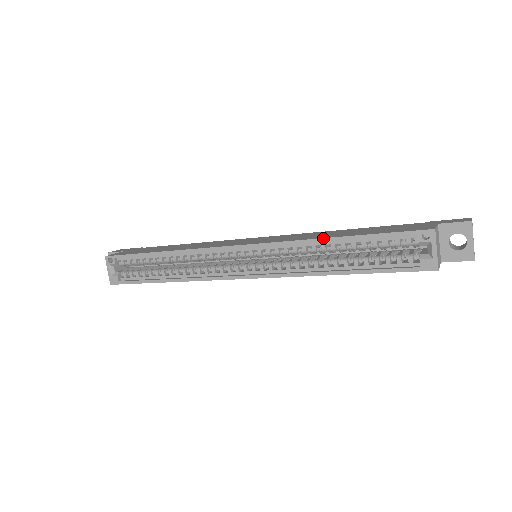
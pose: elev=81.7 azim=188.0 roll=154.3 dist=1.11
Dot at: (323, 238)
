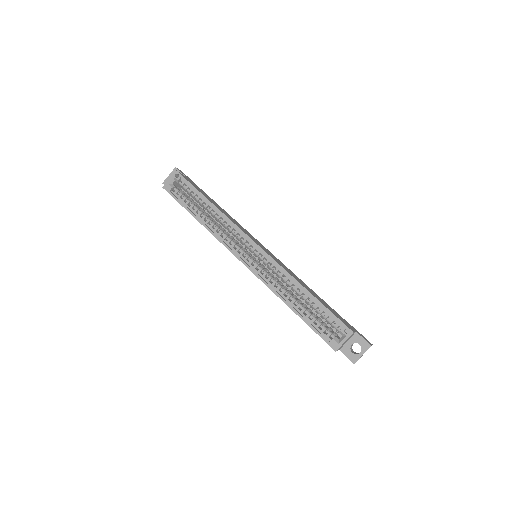
Dot at: (301, 284)
